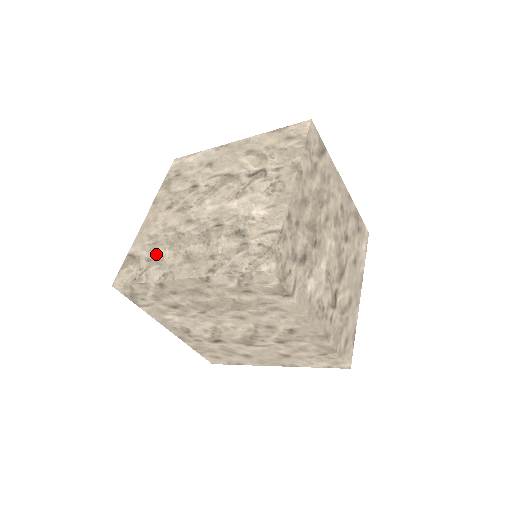
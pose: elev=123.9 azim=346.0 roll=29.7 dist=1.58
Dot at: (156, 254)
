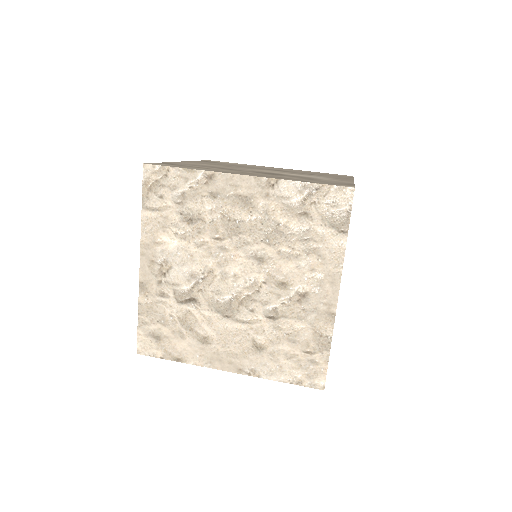
Dot at: (204, 167)
